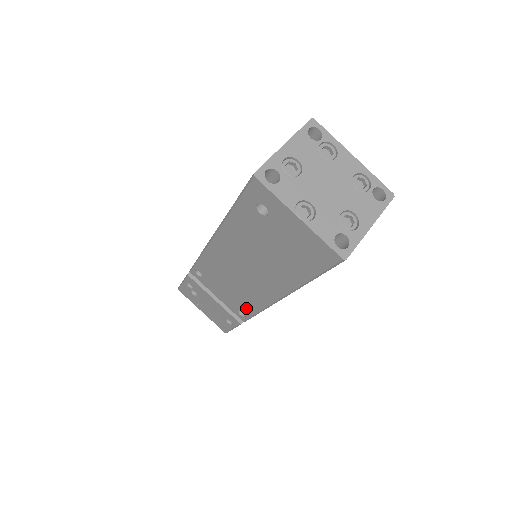
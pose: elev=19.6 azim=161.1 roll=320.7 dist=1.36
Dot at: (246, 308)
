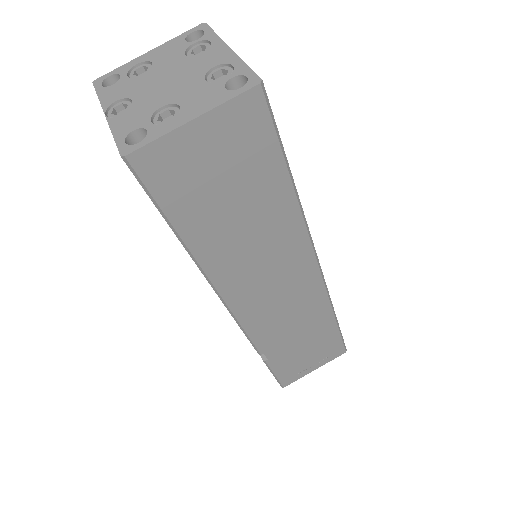
Dot at: occluded
